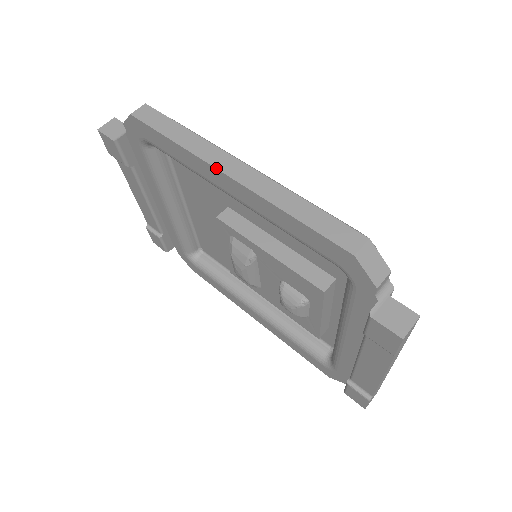
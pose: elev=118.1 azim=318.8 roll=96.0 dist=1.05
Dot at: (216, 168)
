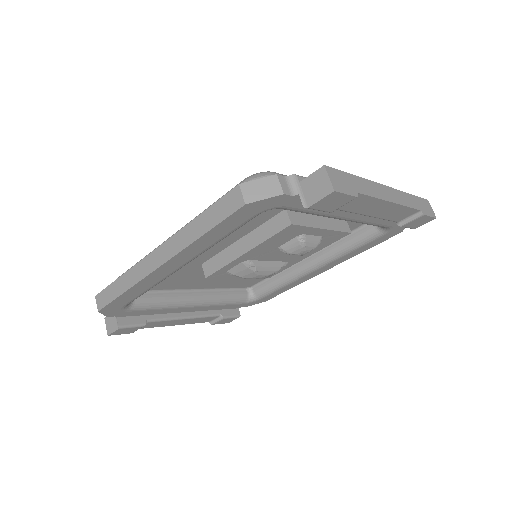
Dot at: (151, 272)
